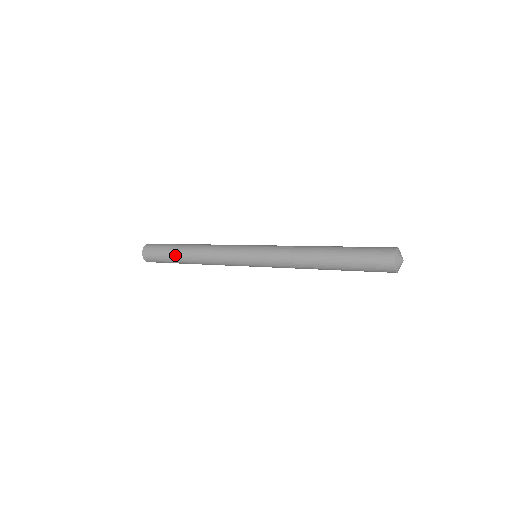
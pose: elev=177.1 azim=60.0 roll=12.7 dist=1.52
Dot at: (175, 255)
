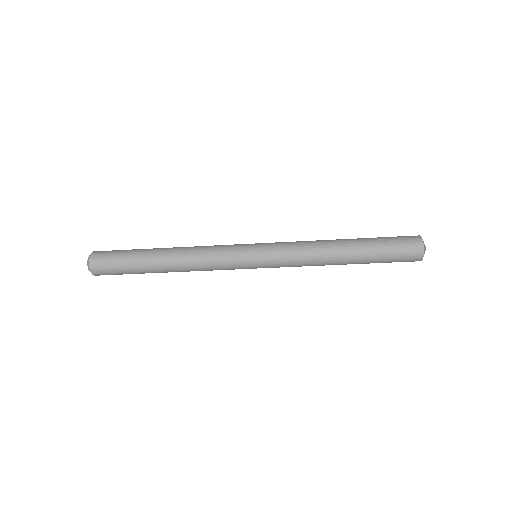
Dot at: (144, 261)
